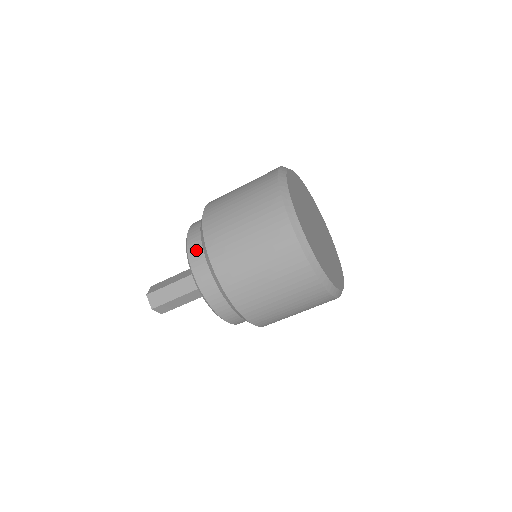
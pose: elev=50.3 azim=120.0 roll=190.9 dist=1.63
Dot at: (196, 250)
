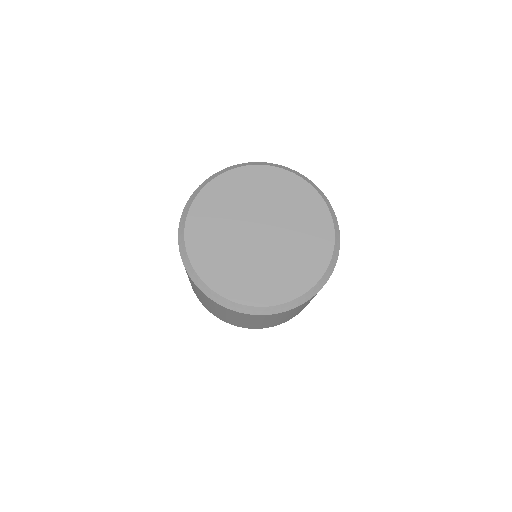
Dot at: occluded
